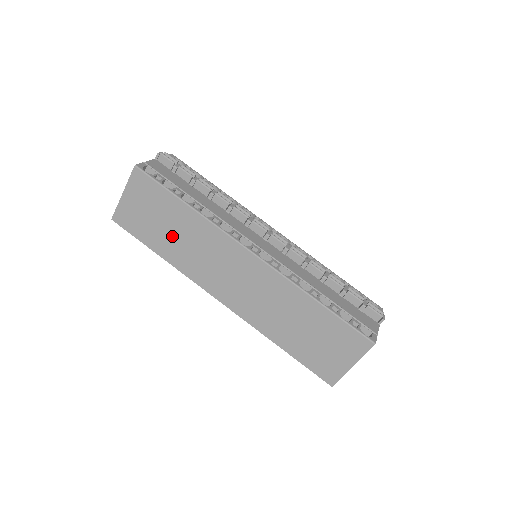
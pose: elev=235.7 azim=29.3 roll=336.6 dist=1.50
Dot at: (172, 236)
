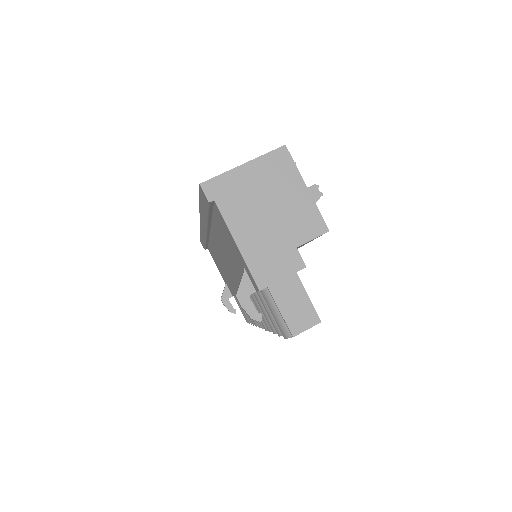
Dot at: occluded
